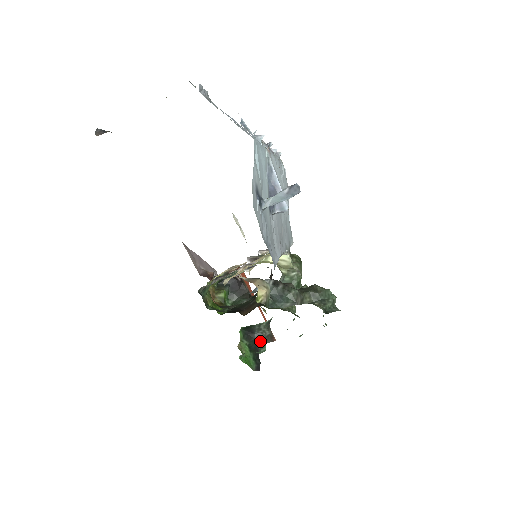
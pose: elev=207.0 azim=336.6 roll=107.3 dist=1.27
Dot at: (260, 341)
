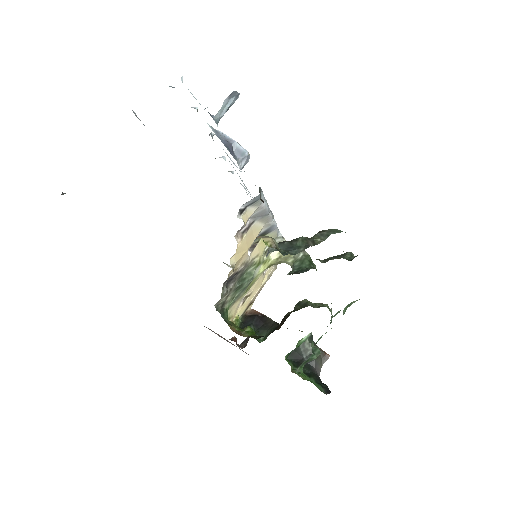
Dot at: (314, 364)
